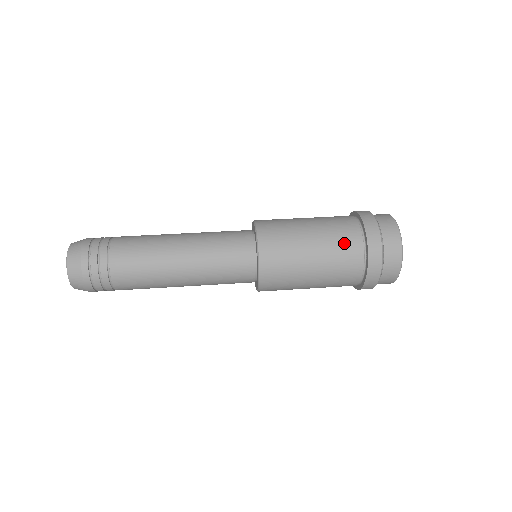
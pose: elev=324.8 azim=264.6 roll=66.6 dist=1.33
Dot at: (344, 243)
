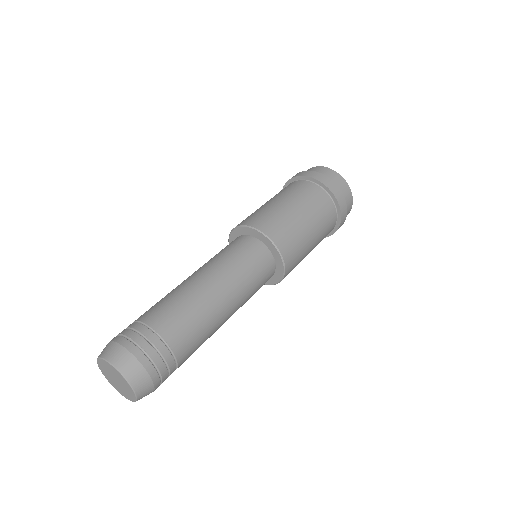
Dot at: (302, 190)
